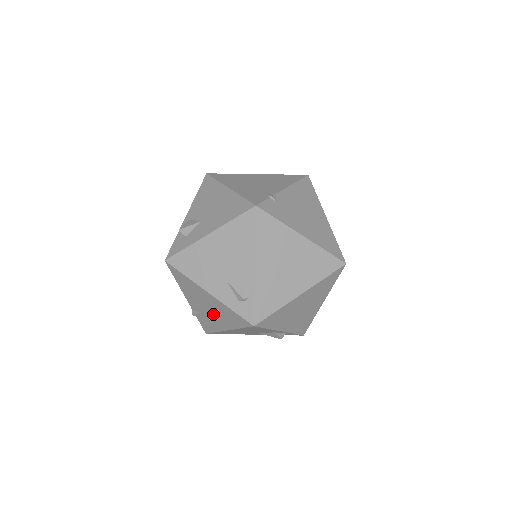
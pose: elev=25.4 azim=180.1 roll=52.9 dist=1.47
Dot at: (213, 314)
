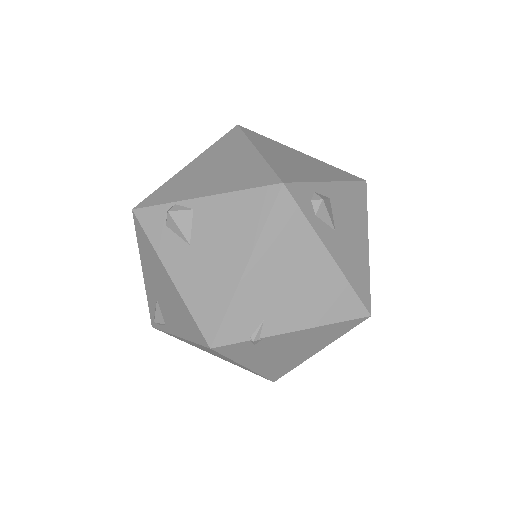
Dot at: occluded
